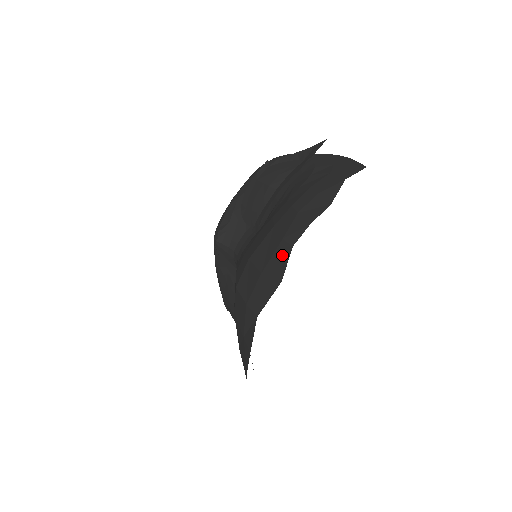
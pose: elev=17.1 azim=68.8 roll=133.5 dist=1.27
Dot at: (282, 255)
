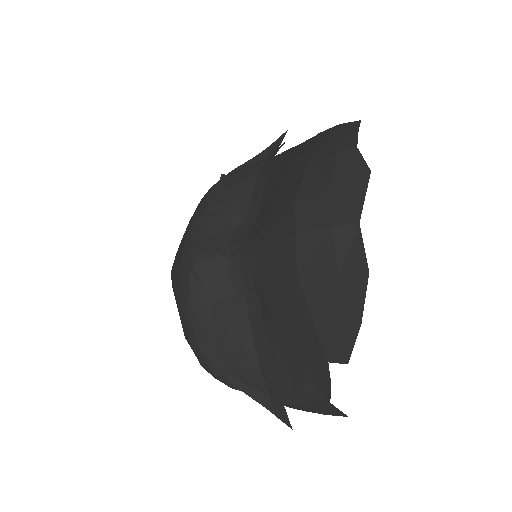
Dot at: (350, 158)
